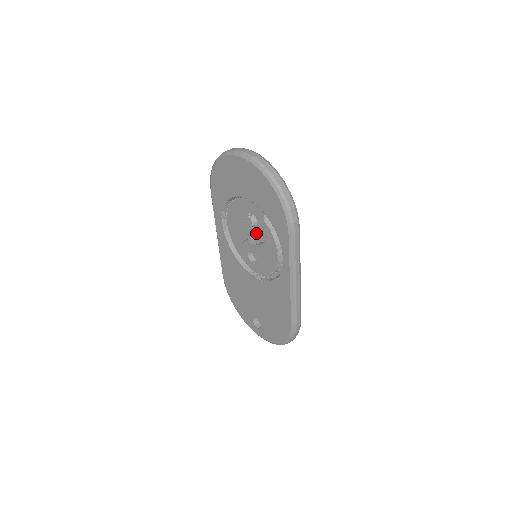
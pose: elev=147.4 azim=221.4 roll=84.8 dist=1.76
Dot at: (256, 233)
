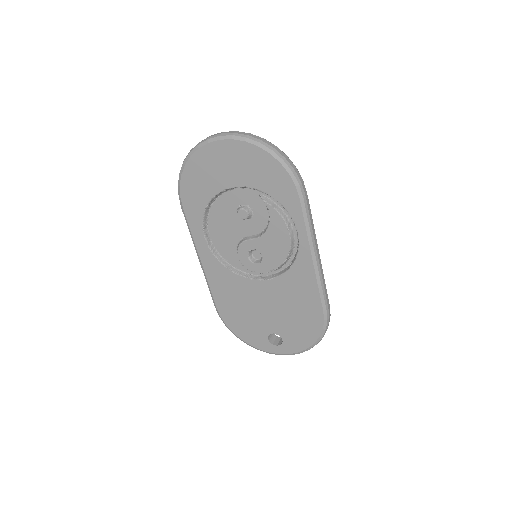
Dot at: (252, 225)
